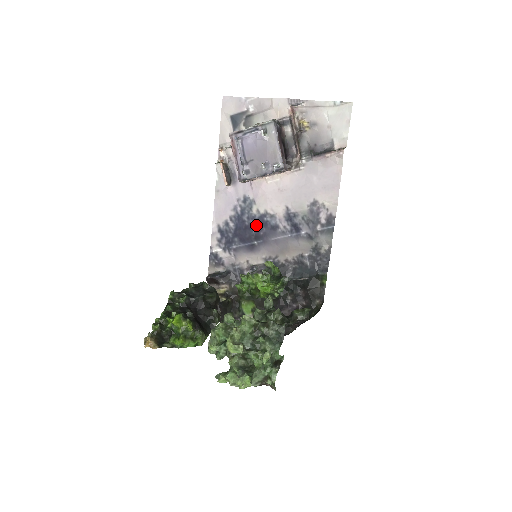
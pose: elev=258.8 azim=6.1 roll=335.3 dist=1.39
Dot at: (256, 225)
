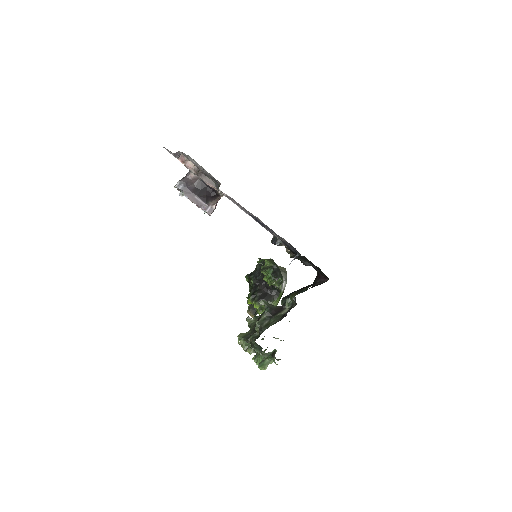
Dot at: occluded
